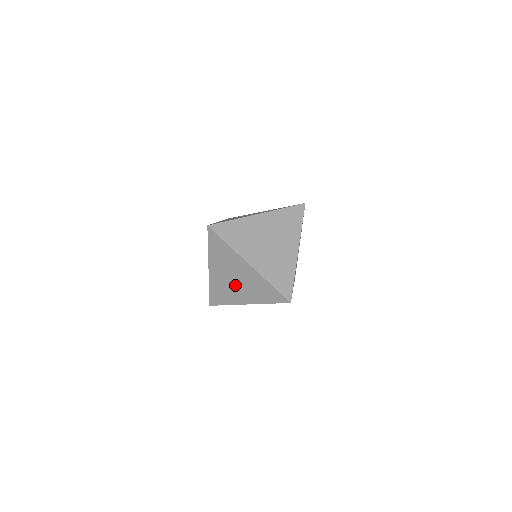
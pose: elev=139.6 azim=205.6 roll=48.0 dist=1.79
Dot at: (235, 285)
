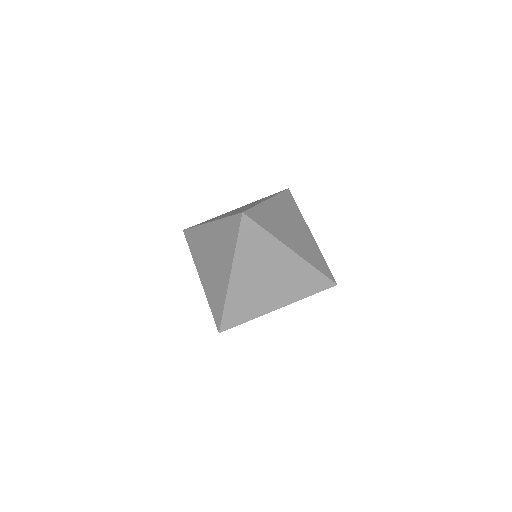
Dot at: (266, 287)
